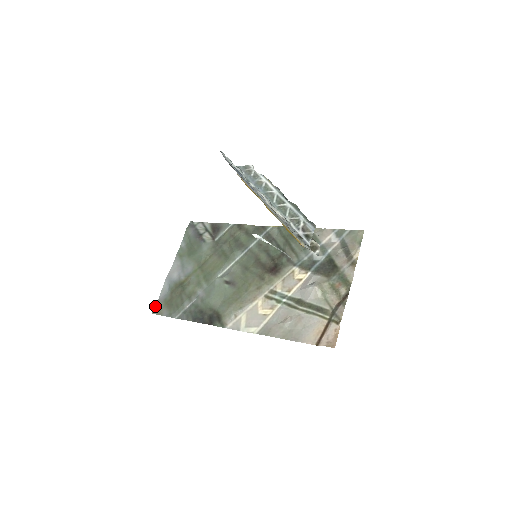
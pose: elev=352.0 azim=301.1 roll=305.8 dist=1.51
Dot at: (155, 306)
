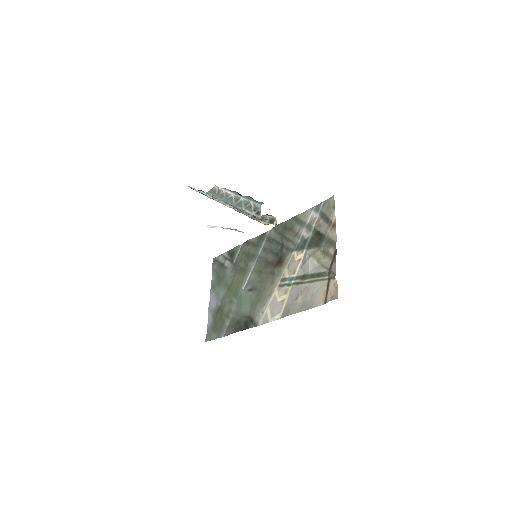
Dot at: (206, 335)
